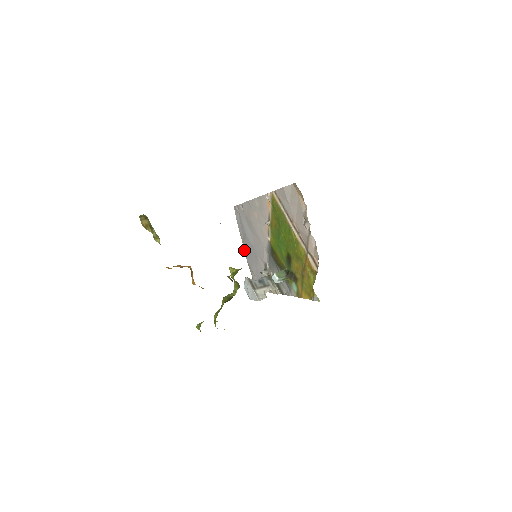
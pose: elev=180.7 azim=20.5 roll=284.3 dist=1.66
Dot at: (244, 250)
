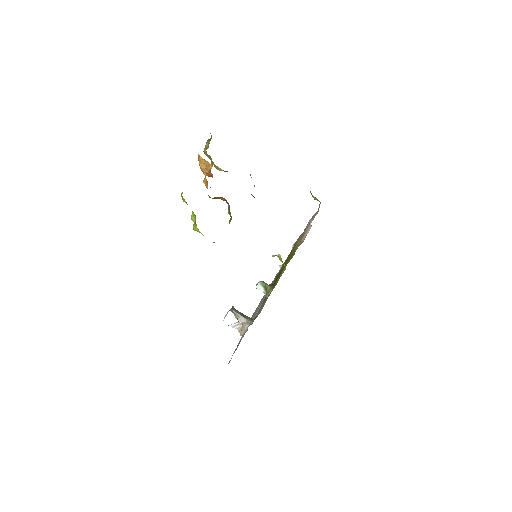
Dot at: occluded
